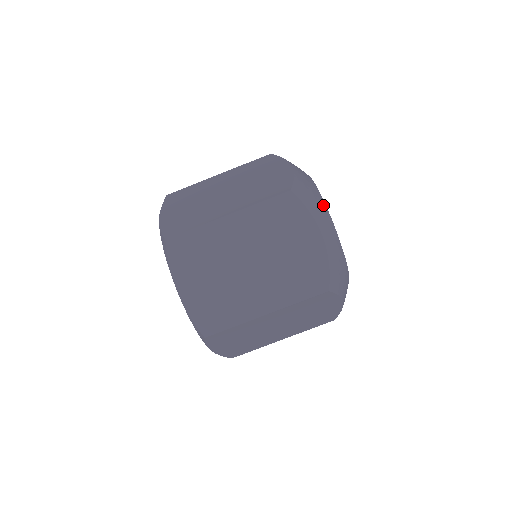
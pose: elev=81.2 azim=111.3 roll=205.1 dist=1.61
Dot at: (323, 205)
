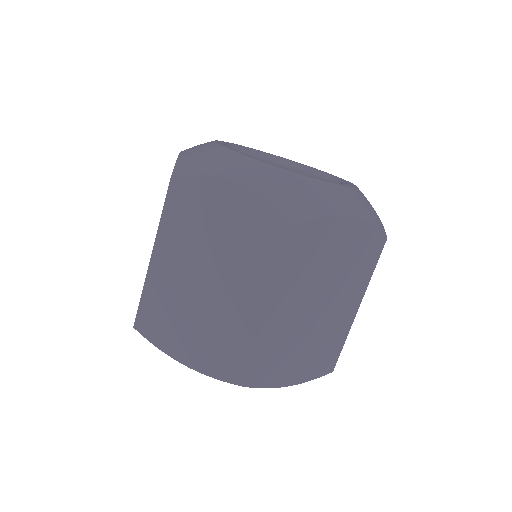
Dot at: (224, 153)
